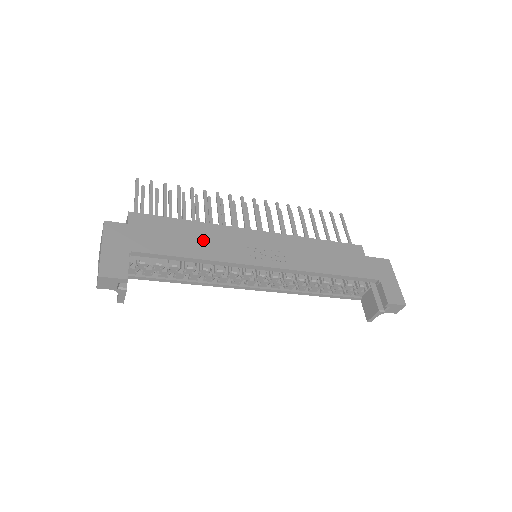
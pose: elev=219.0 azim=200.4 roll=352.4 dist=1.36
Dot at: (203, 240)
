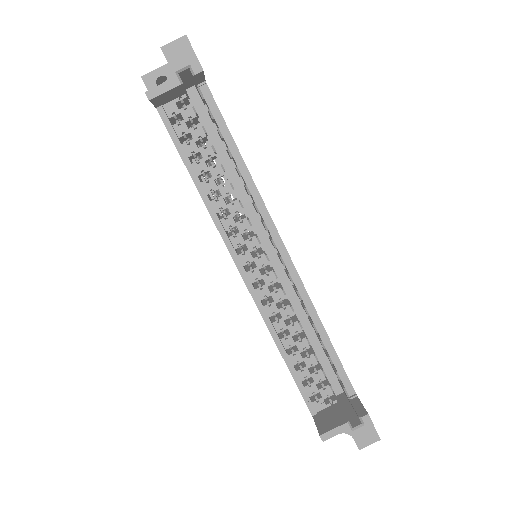
Dot at: occluded
